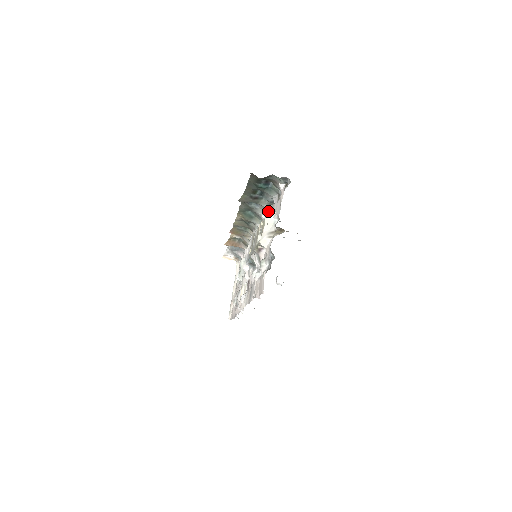
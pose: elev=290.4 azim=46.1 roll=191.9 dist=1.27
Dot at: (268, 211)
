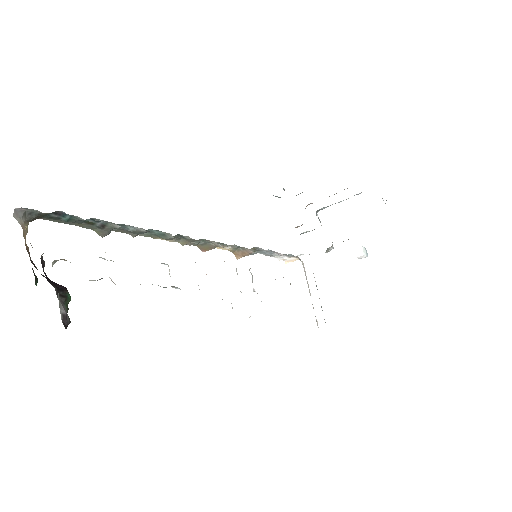
Dot at: occluded
